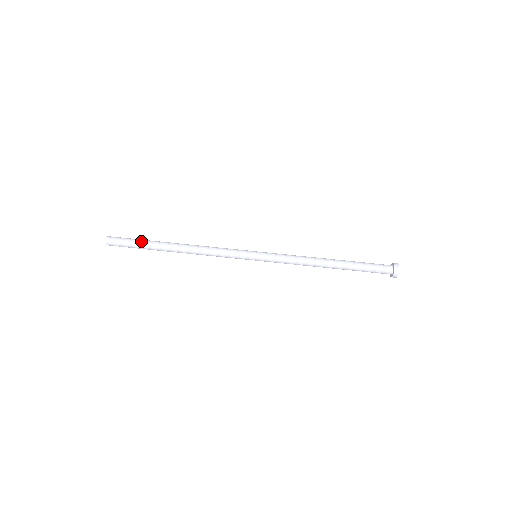
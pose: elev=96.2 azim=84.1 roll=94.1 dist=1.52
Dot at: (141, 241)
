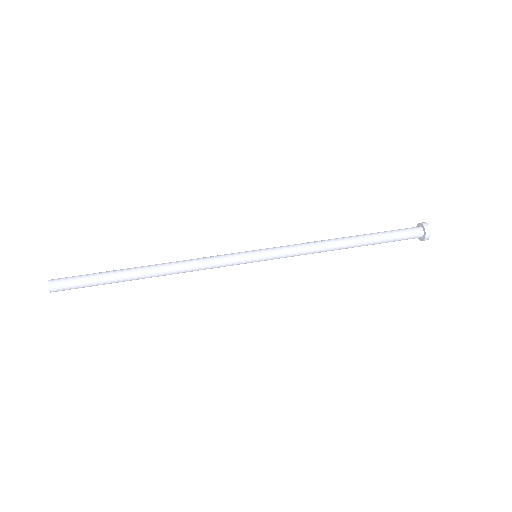
Dot at: (99, 273)
